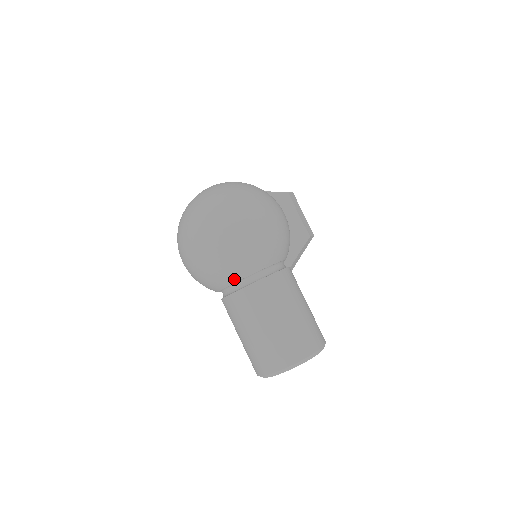
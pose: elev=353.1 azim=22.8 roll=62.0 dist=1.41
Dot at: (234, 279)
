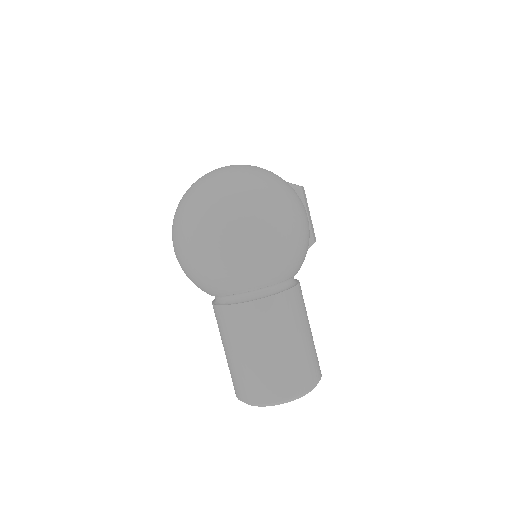
Dot at: (242, 289)
